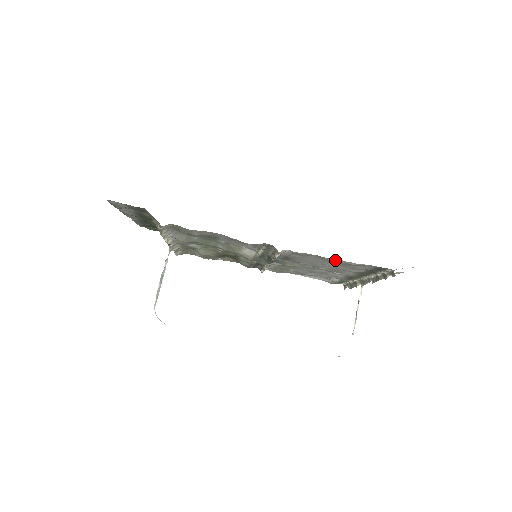
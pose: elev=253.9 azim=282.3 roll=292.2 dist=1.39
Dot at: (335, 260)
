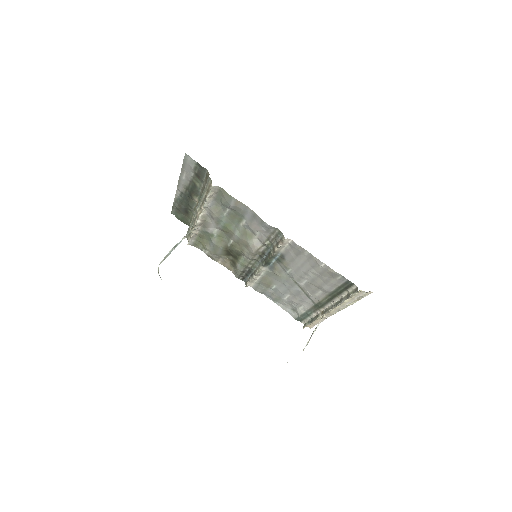
Dot at: (320, 262)
